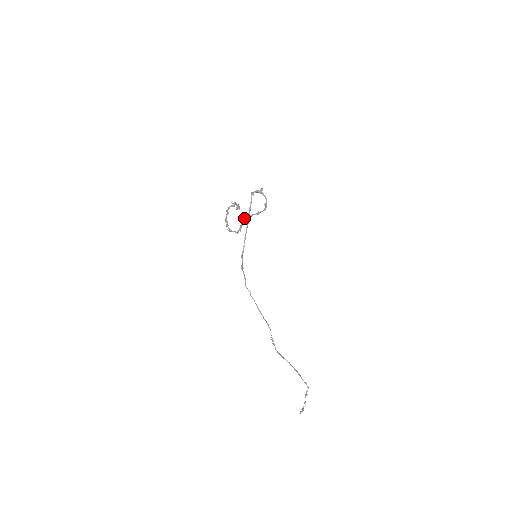
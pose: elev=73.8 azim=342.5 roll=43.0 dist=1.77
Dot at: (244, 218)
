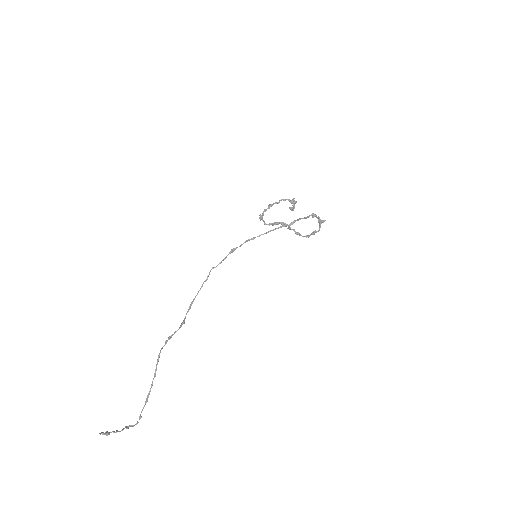
Dot at: occluded
